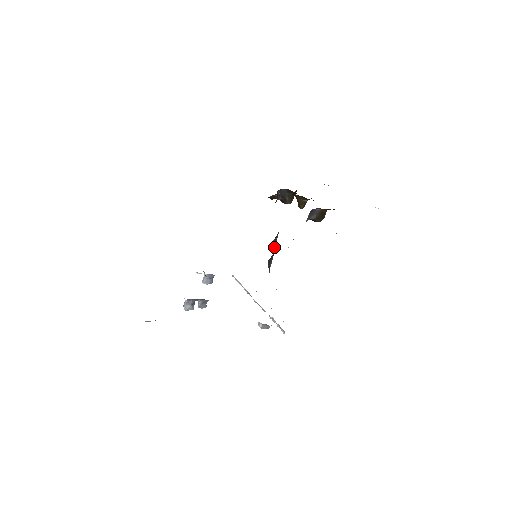
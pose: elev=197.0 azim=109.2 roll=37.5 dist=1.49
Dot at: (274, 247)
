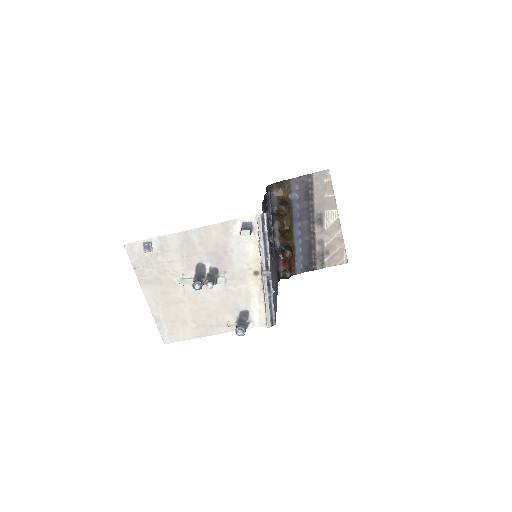
Dot at: (271, 251)
